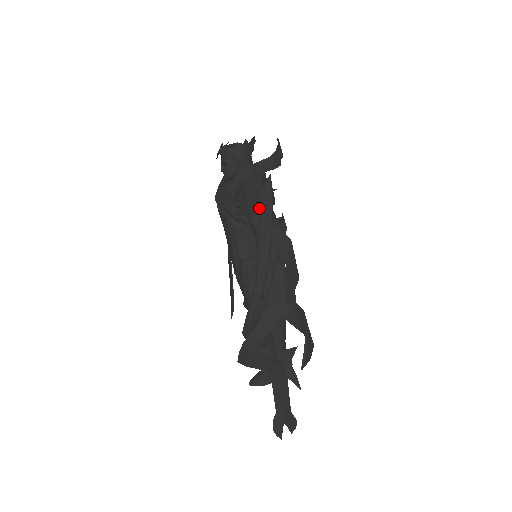
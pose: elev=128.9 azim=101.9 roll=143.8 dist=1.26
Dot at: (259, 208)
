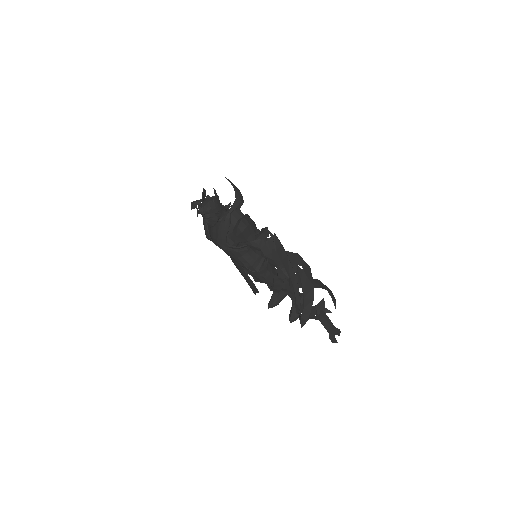
Dot at: (278, 254)
